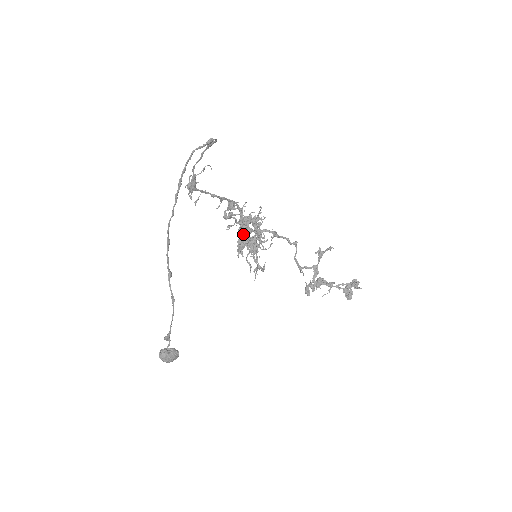
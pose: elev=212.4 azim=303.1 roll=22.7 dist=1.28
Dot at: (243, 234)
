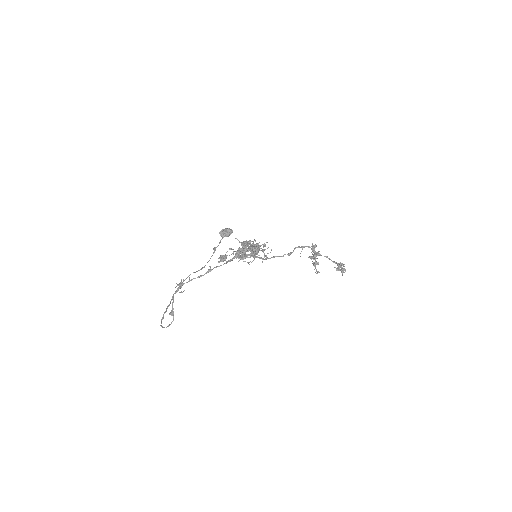
Dot at: occluded
